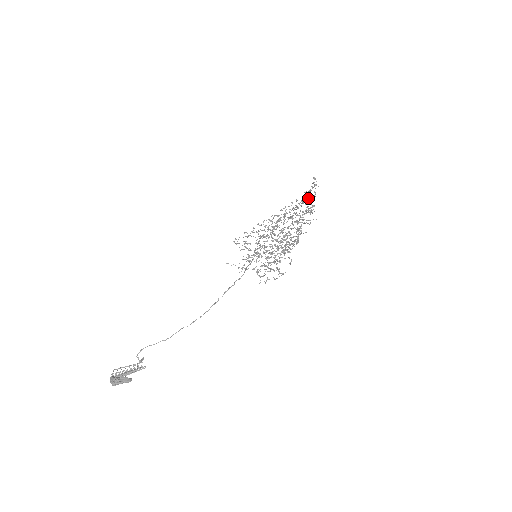
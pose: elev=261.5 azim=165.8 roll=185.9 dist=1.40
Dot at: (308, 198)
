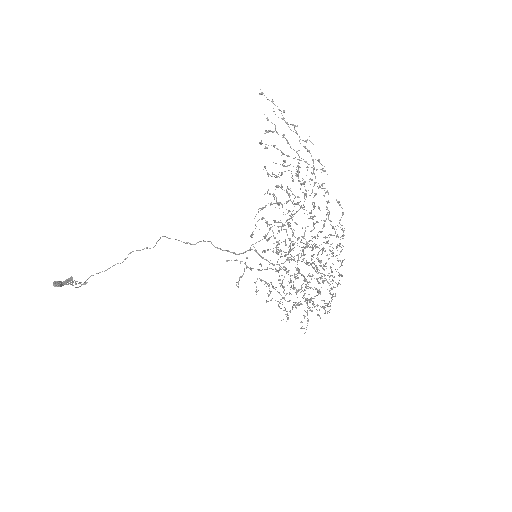
Dot at: (311, 167)
